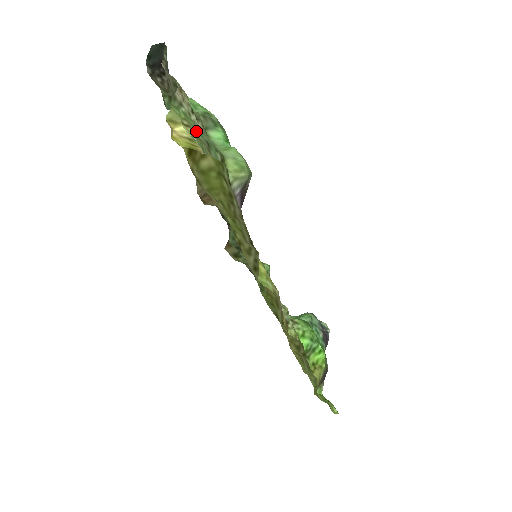
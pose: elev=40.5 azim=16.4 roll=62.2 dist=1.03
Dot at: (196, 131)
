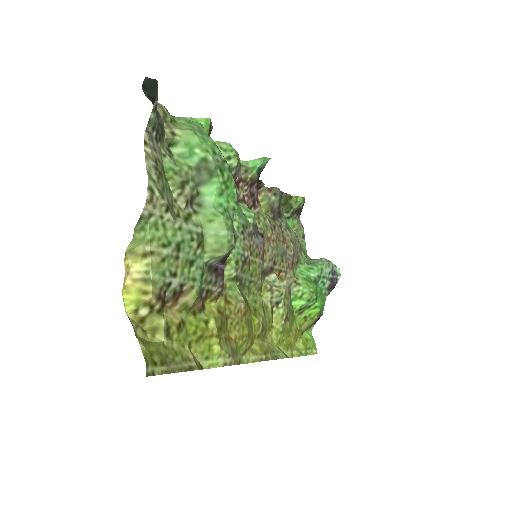
Dot at: (163, 245)
